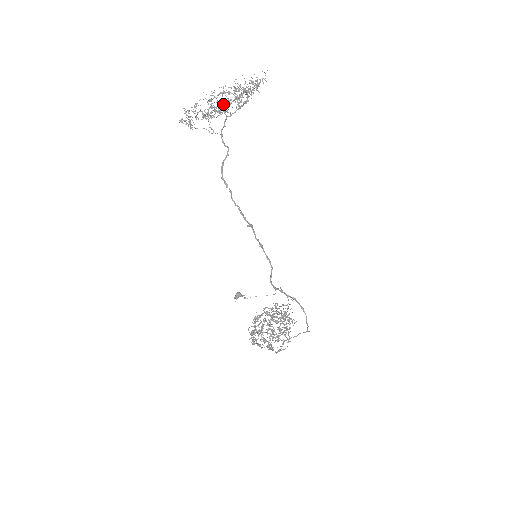
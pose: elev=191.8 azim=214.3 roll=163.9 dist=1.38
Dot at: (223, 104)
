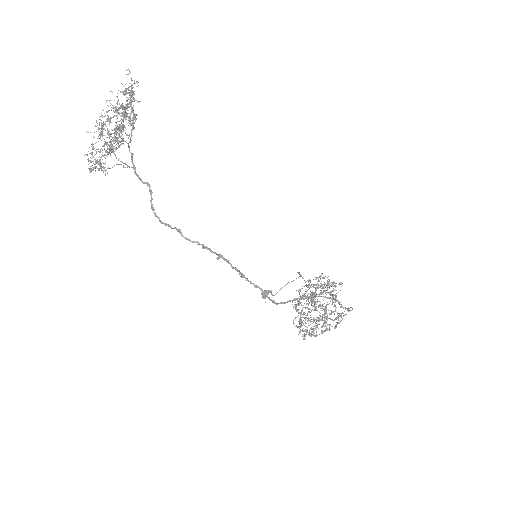
Dot at: occluded
